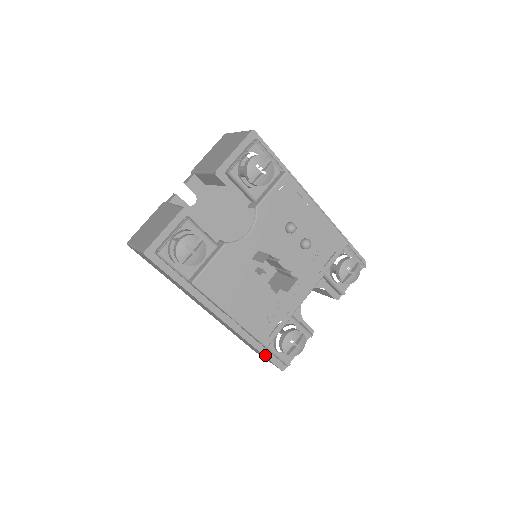
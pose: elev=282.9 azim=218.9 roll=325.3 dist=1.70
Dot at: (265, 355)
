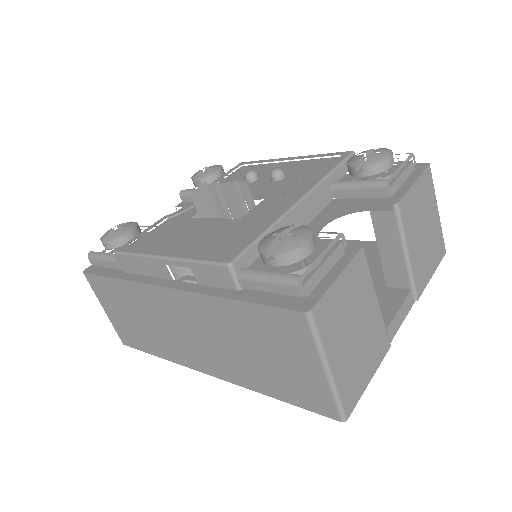
Dot at: (255, 302)
